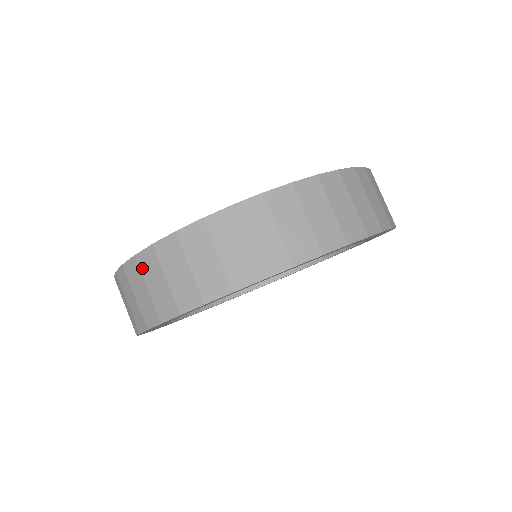
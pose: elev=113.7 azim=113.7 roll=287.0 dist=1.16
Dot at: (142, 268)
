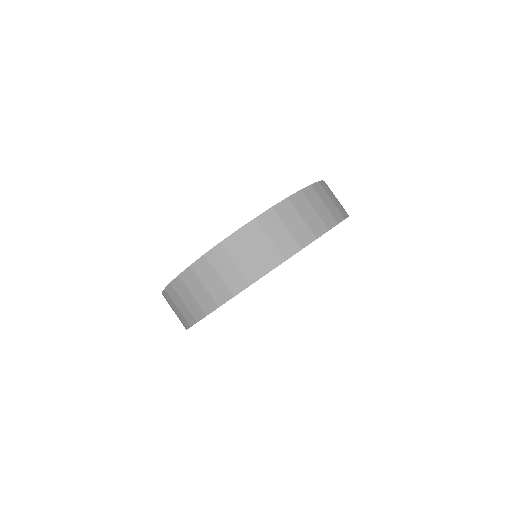
Dot at: (198, 273)
